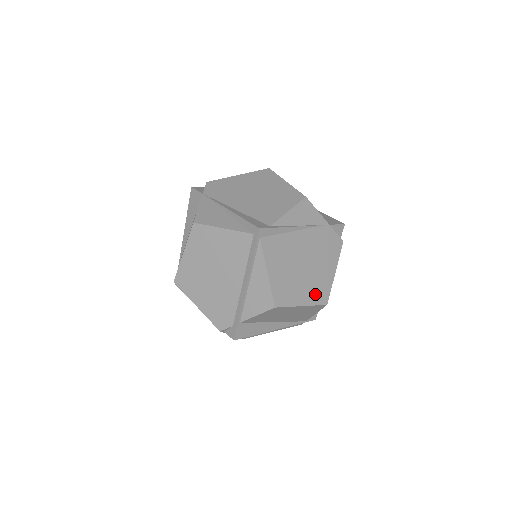
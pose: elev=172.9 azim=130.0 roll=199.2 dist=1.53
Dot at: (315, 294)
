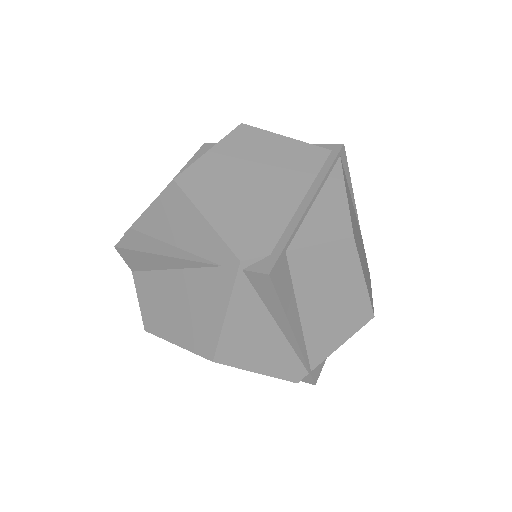
Dot at: (368, 286)
